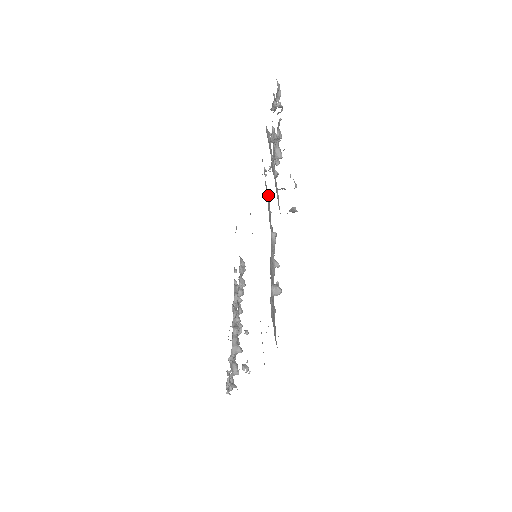
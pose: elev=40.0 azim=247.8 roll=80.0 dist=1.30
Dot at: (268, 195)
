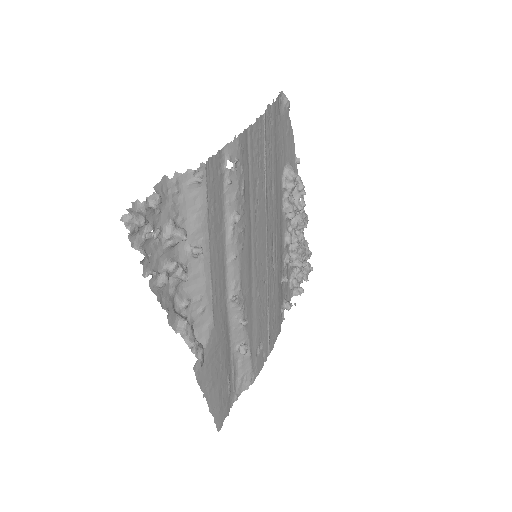
Dot at: (230, 231)
